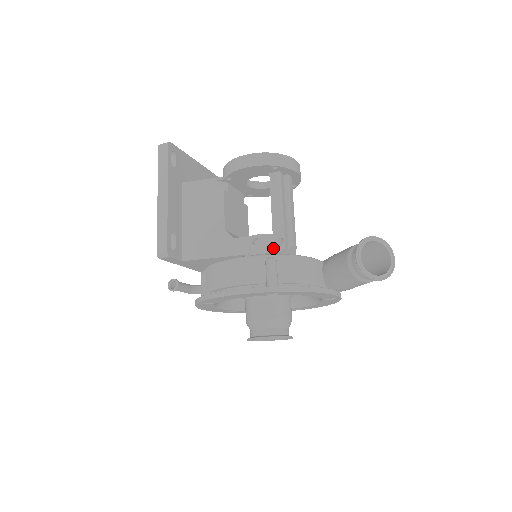
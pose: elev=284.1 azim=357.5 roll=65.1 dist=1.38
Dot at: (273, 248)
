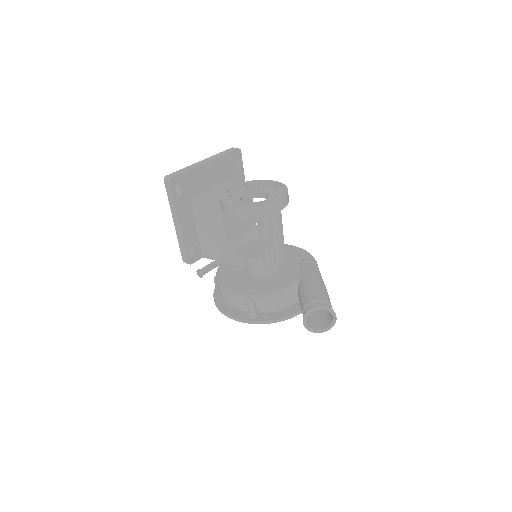
Dot at: (262, 269)
